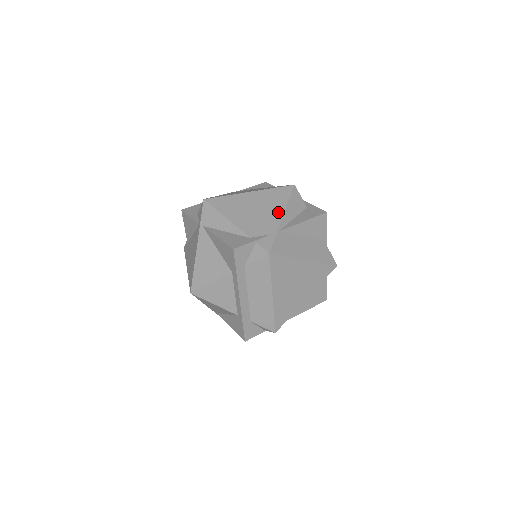
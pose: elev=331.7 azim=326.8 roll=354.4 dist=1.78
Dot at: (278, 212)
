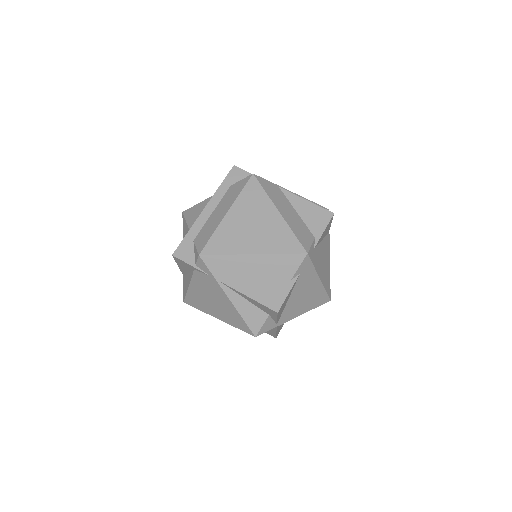
Dot at: occluded
